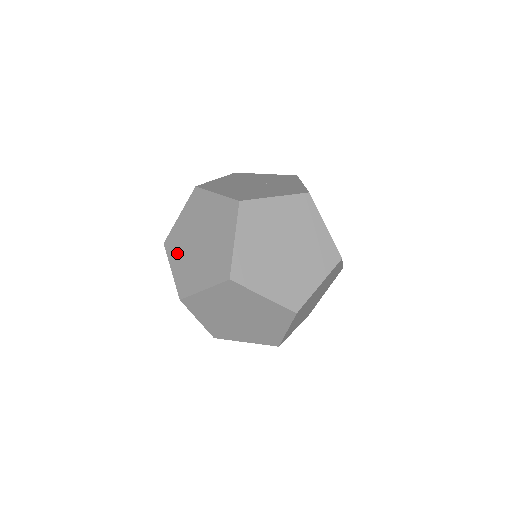
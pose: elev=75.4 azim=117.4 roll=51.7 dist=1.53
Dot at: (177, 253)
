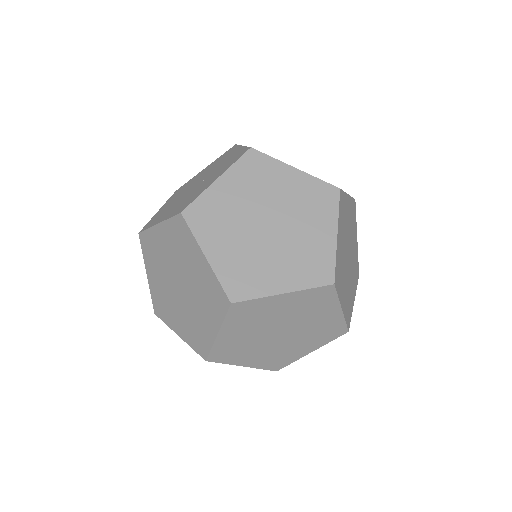
Dot at: occluded
